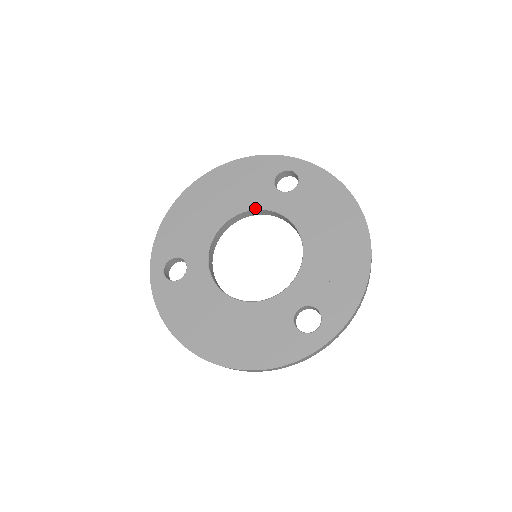
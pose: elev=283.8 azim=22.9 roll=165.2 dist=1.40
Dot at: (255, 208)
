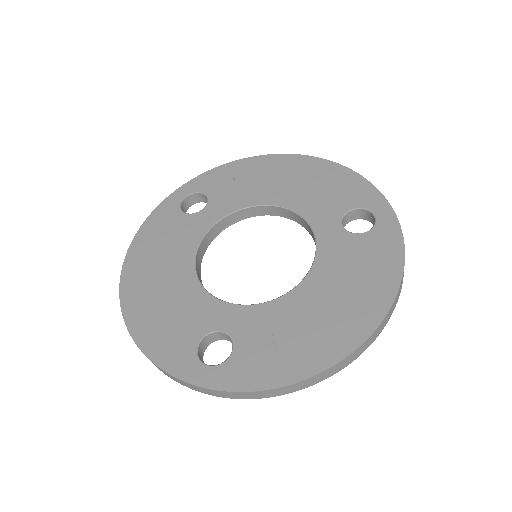
Dot at: (304, 217)
